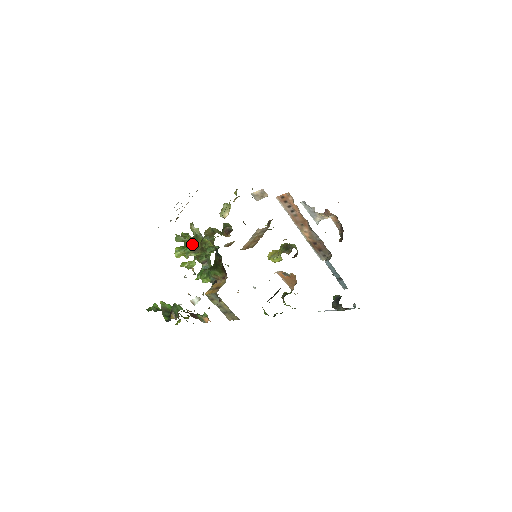
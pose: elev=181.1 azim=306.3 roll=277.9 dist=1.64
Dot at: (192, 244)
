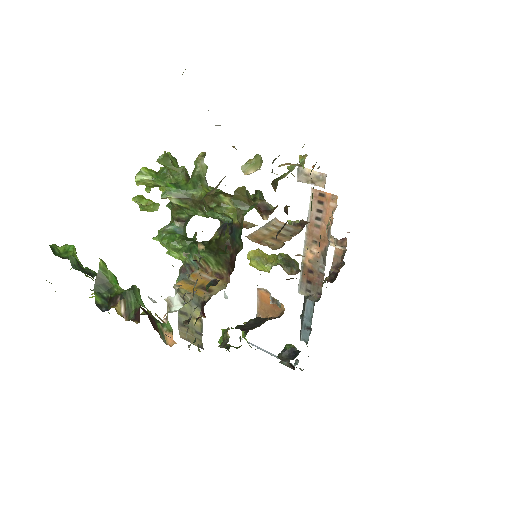
Dot at: (183, 184)
